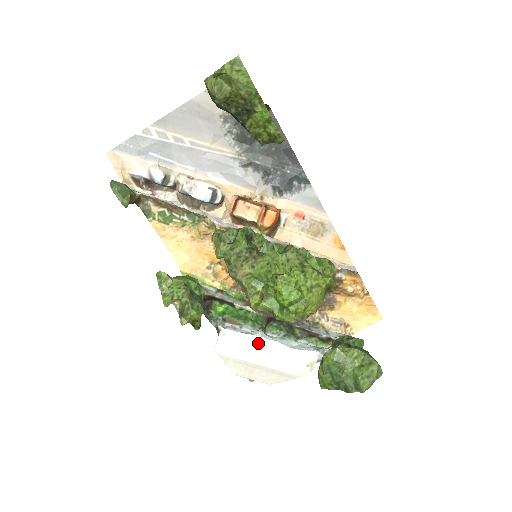
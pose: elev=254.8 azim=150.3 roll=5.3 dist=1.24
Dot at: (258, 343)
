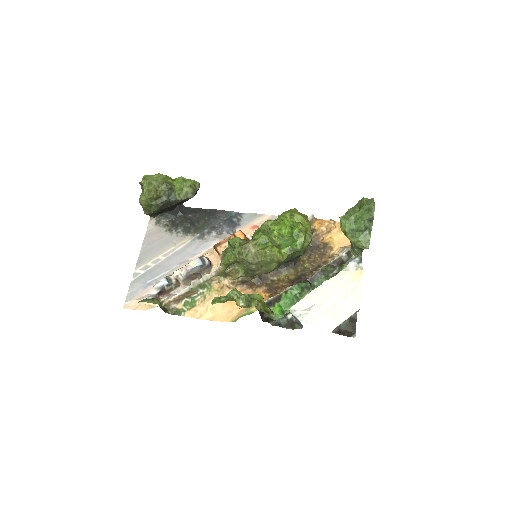
Dot at: (317, 293)
